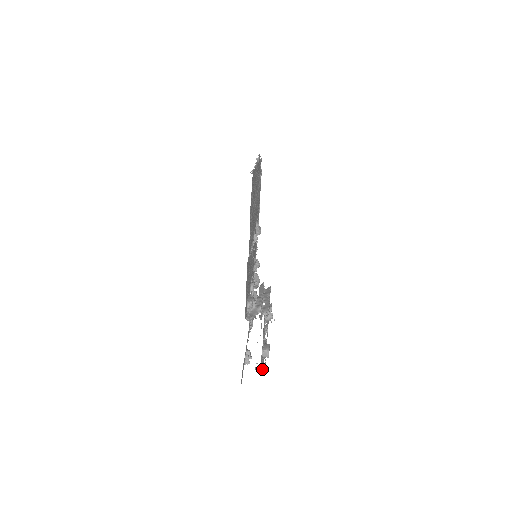
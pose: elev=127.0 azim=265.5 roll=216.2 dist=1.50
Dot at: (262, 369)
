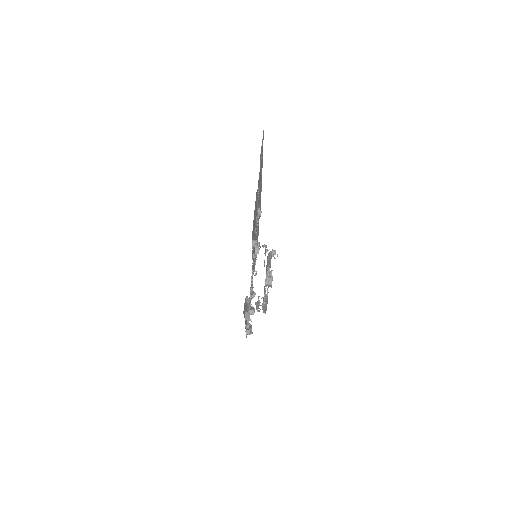
Dot at: occluded
